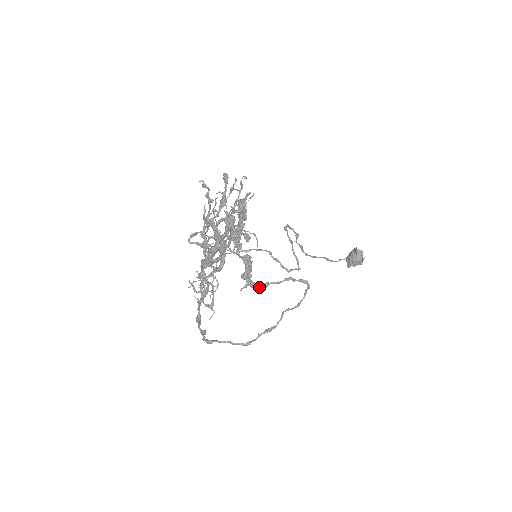
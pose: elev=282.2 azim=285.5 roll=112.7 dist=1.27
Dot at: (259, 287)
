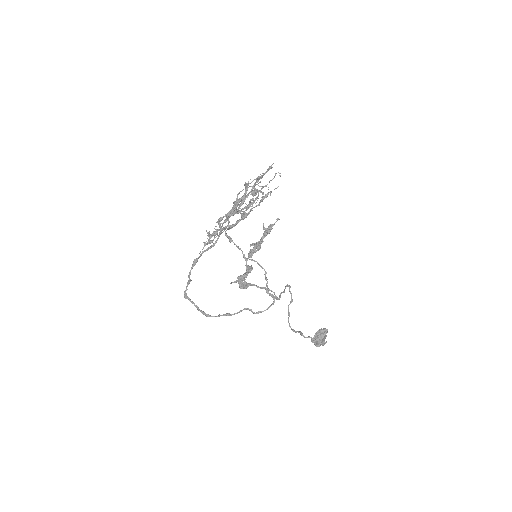
Dot at: (243, 285)
